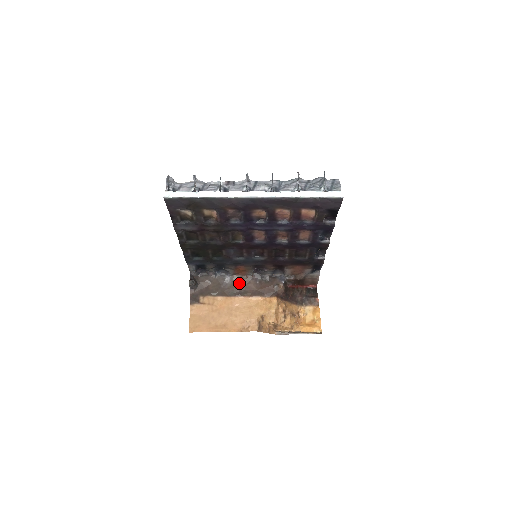
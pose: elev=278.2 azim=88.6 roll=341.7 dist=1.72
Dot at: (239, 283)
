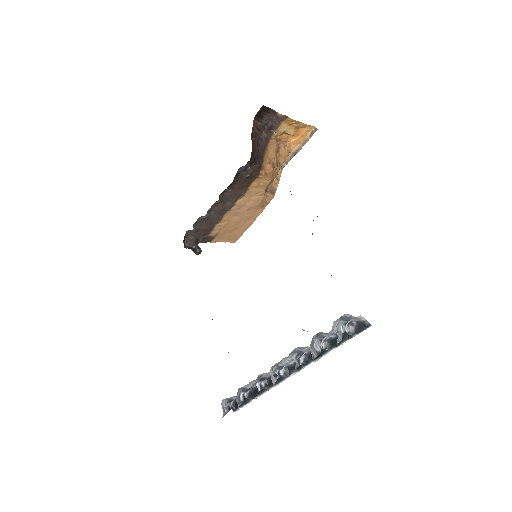
Dot at: (218, 206)
